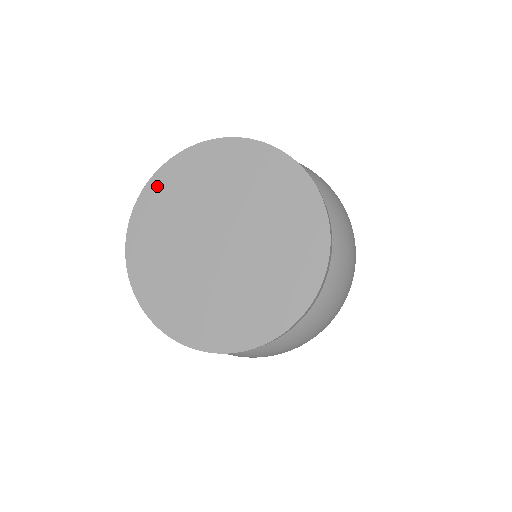
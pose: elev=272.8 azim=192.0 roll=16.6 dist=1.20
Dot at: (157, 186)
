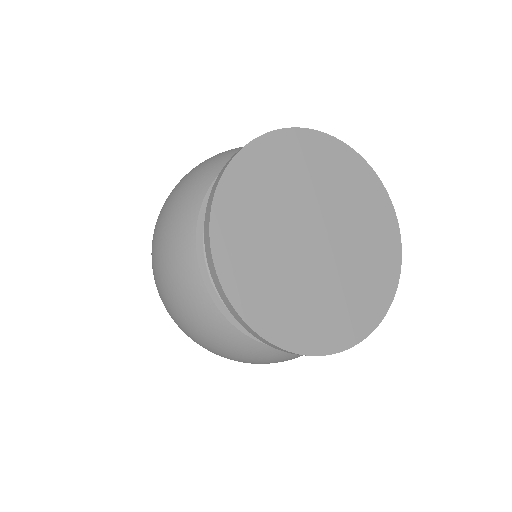
Dot at: (226, 255)
